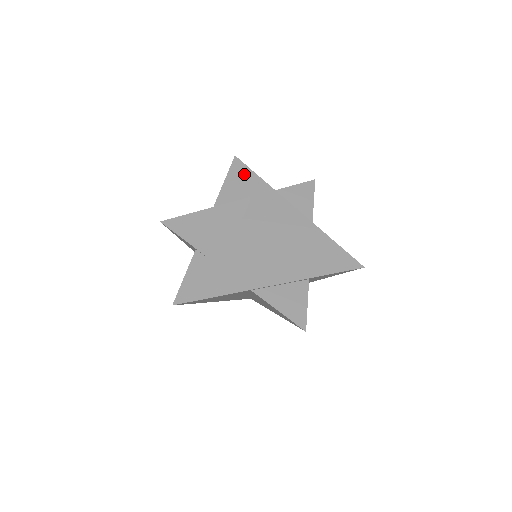
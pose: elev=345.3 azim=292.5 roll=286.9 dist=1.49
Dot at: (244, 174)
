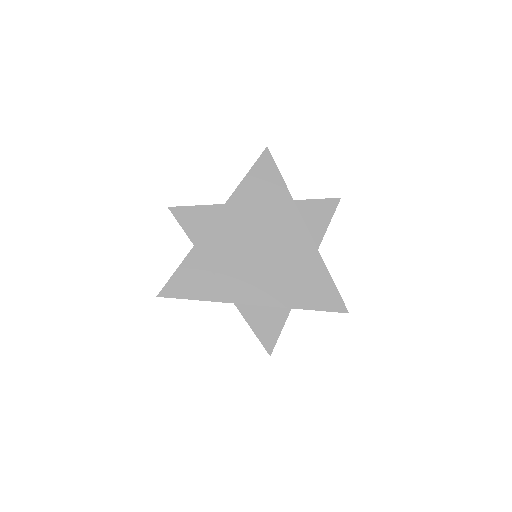
Dot at: (269, 172)
